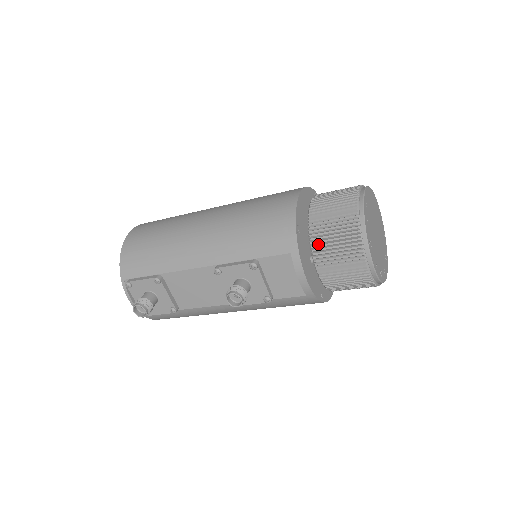
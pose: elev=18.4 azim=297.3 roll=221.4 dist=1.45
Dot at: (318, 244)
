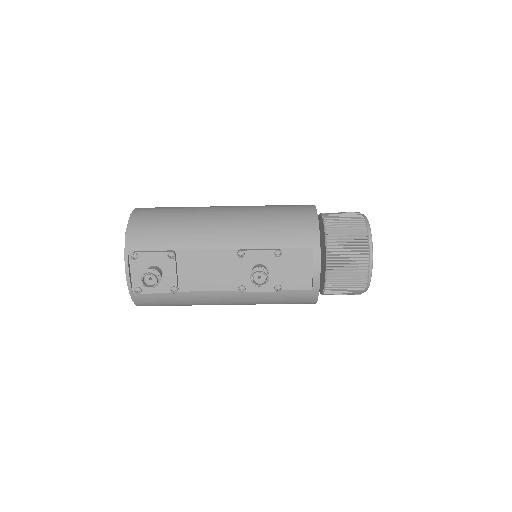
Dot at: (333, 245)
